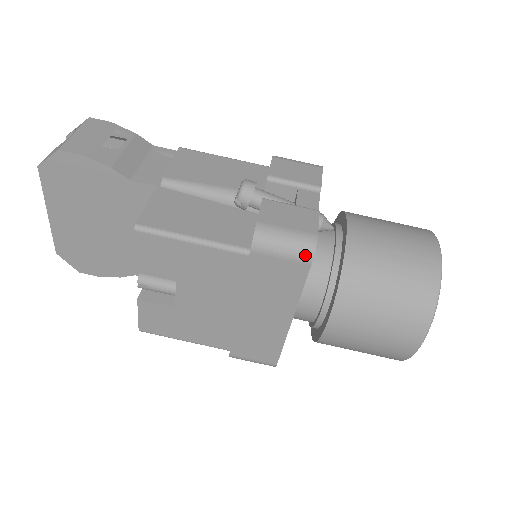
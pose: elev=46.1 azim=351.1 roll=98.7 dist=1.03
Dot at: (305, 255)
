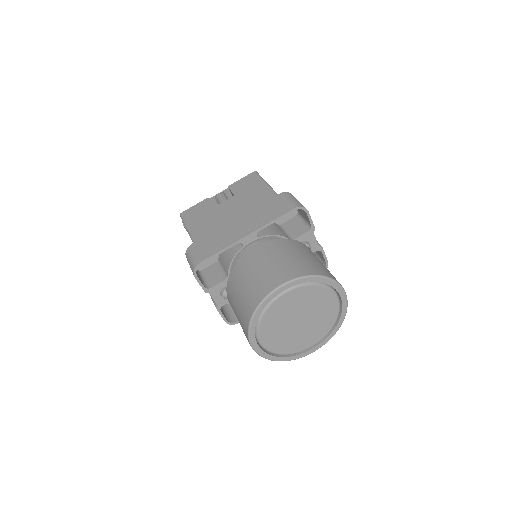
Dot at: (297, 205)
